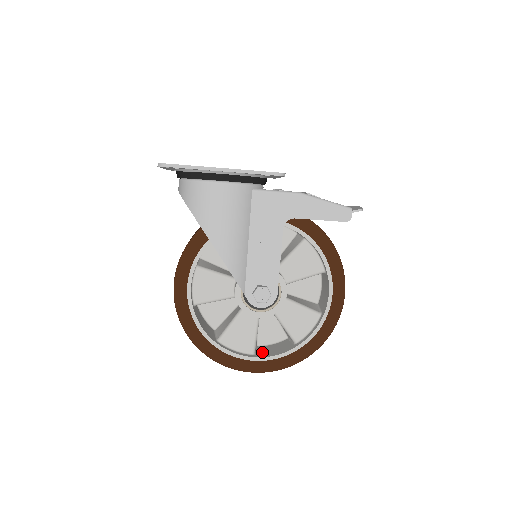
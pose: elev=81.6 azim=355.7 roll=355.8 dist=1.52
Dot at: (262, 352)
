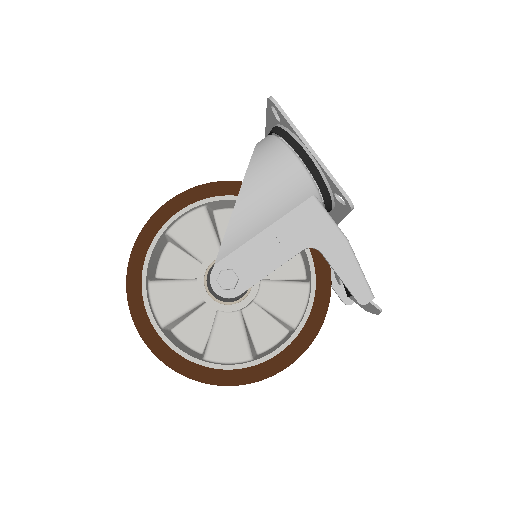
Dot at: (170, 335)
